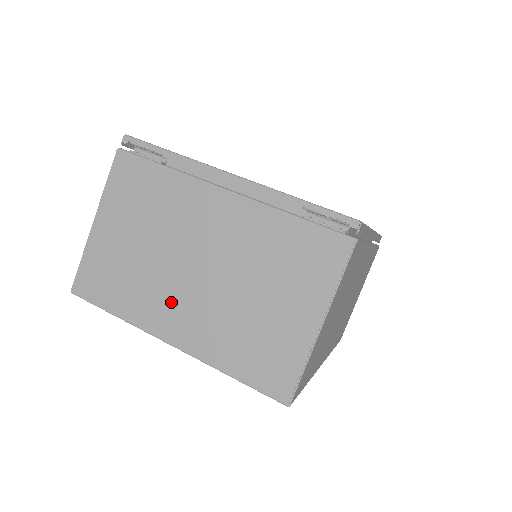
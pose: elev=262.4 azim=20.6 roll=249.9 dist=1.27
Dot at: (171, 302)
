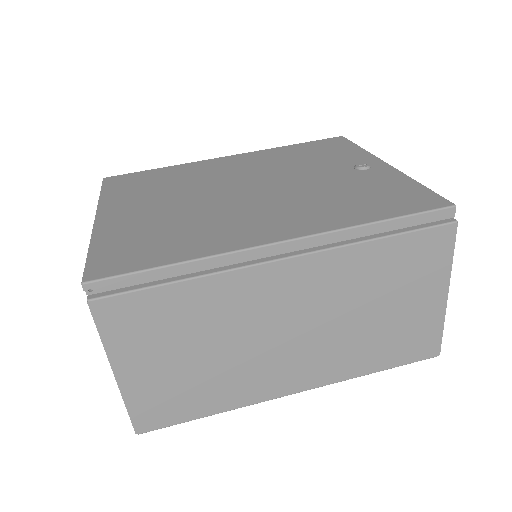
Dot at: occluded
